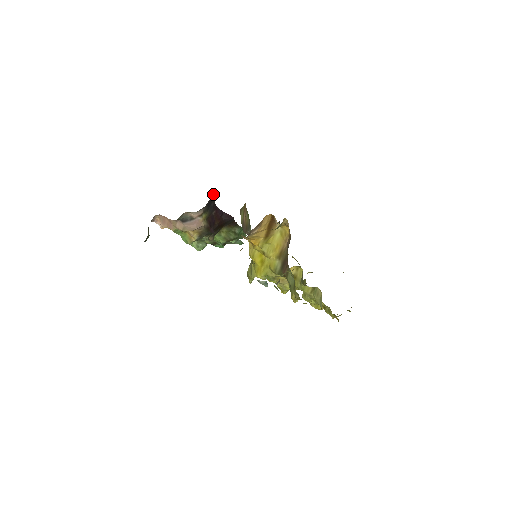
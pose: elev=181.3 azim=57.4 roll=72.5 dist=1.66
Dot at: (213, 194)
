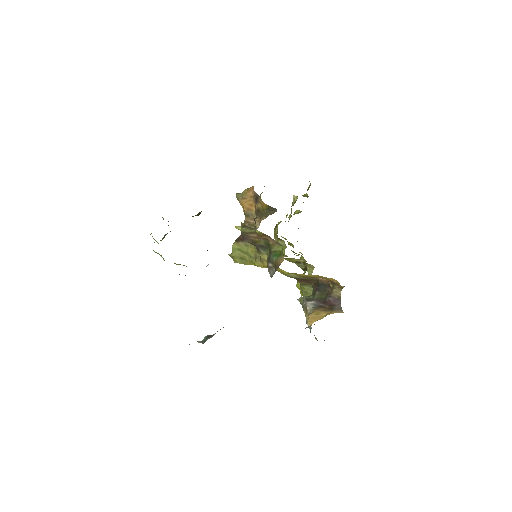
Dot at: occluded
